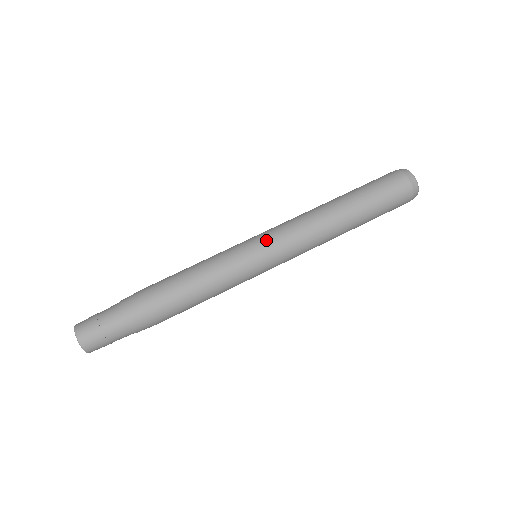
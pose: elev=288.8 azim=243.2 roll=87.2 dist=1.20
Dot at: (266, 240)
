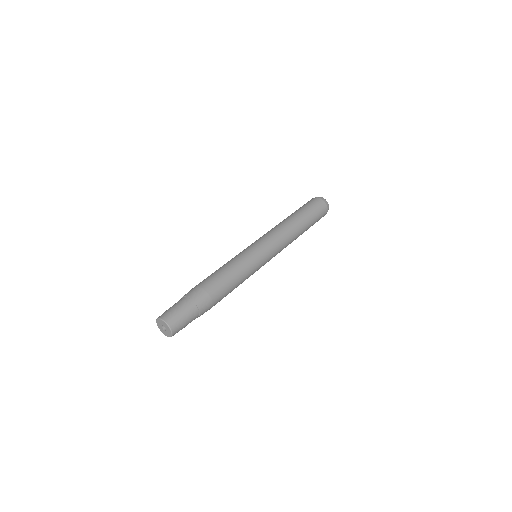
Dot at: (260, 241)
